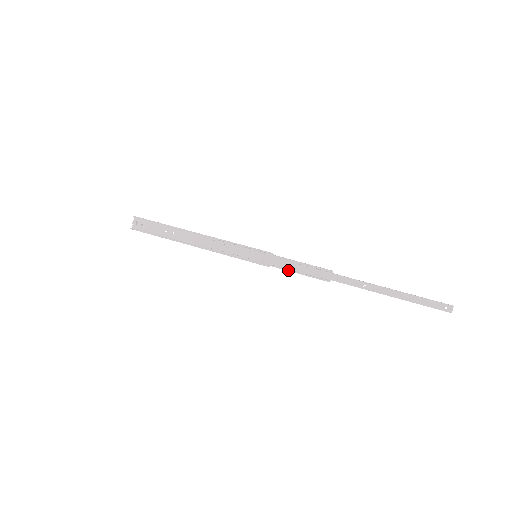
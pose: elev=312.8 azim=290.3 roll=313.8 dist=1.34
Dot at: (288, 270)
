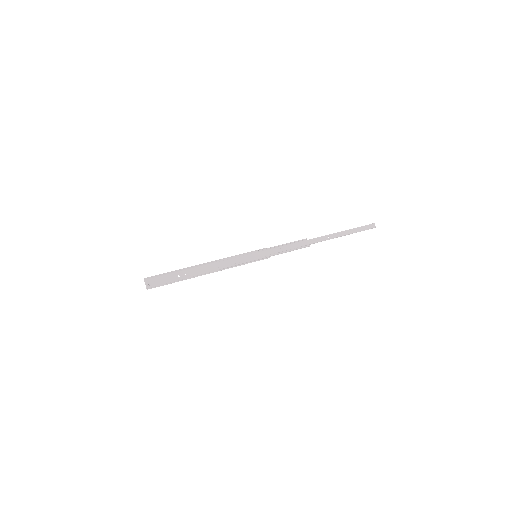
Dot at: (282, 252)
